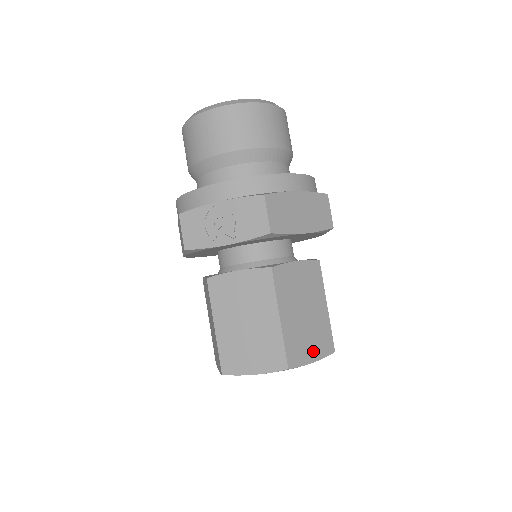
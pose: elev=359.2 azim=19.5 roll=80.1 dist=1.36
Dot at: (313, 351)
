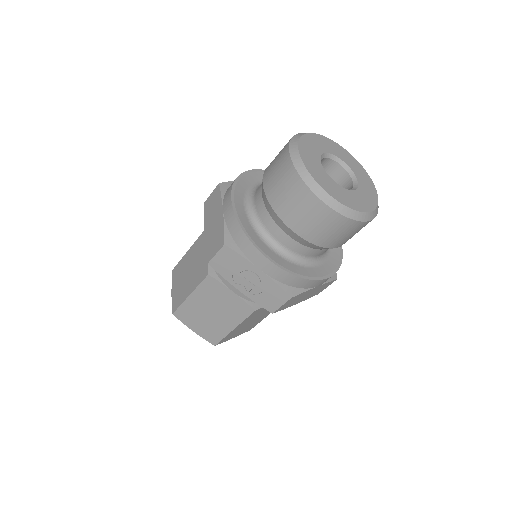
Dot at: (238, 334)
